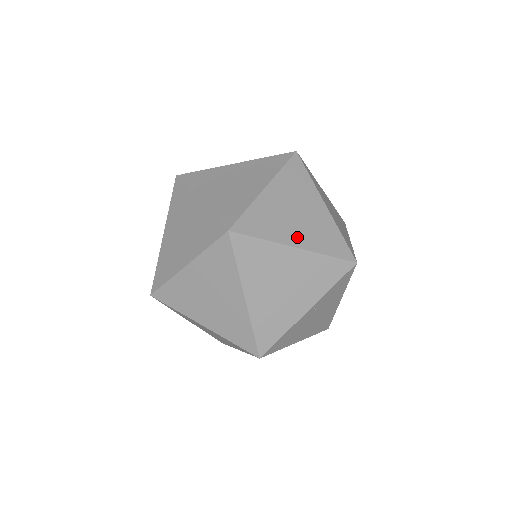
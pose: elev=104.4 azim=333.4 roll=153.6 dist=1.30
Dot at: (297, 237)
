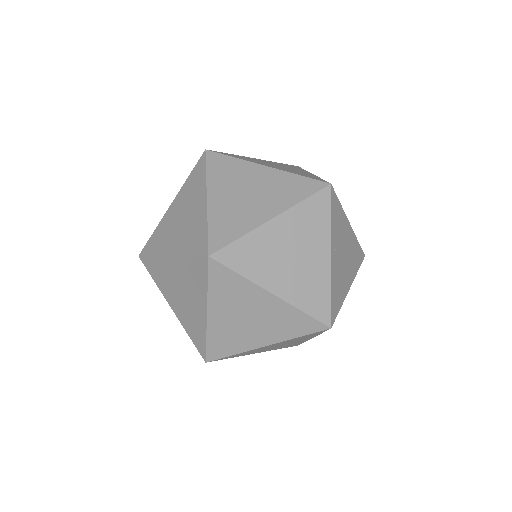
Dot at: (266, 210)
